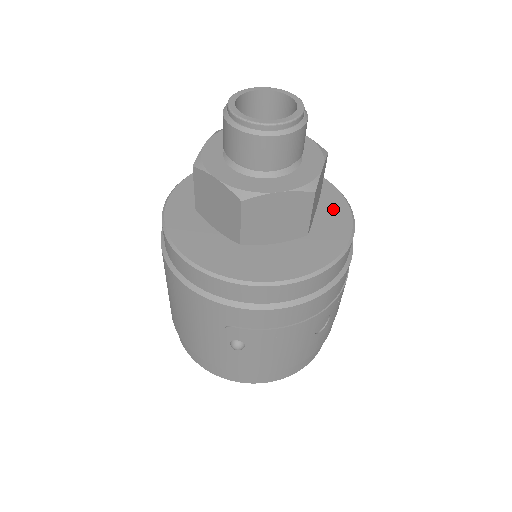
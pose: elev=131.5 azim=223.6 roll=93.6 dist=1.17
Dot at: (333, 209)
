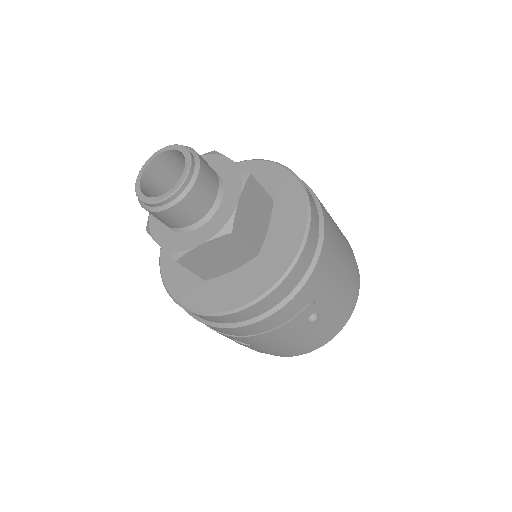
Dot at: (262, 275)
